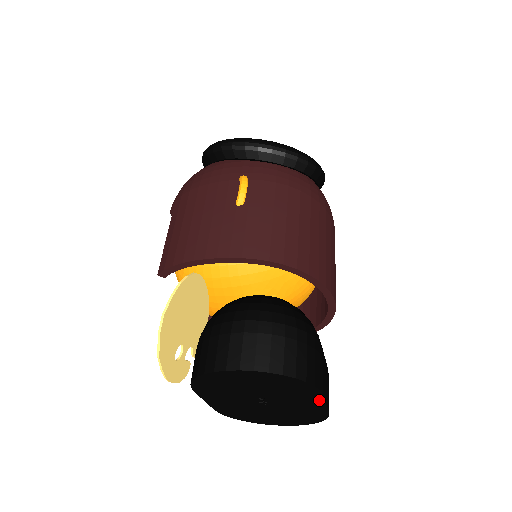
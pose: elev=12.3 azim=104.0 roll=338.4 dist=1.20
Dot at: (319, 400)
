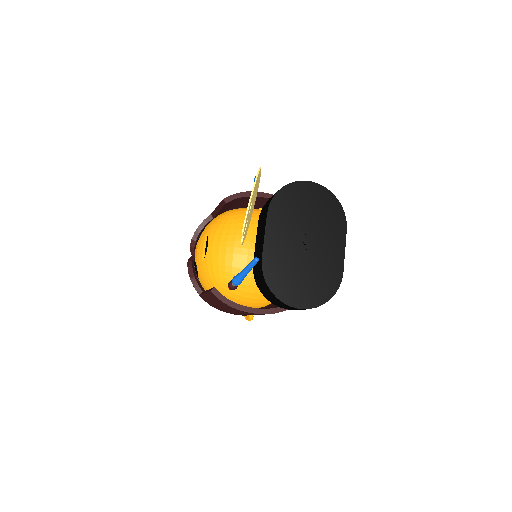
Dot at: (342, 242)
